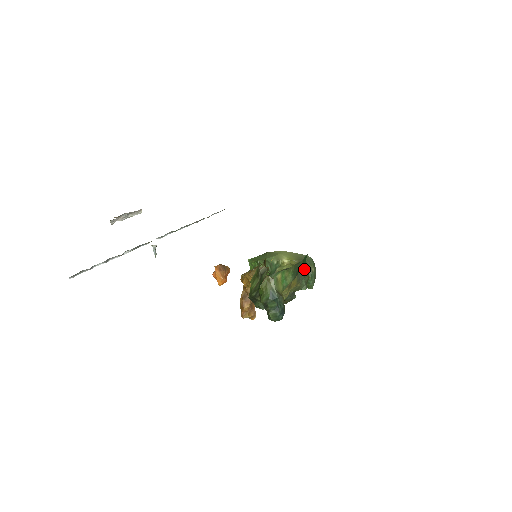
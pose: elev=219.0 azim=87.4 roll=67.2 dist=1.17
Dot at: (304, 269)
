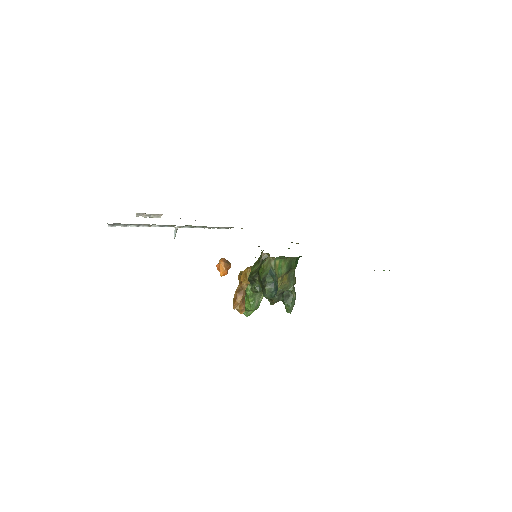
Dot at: (294, 271)
